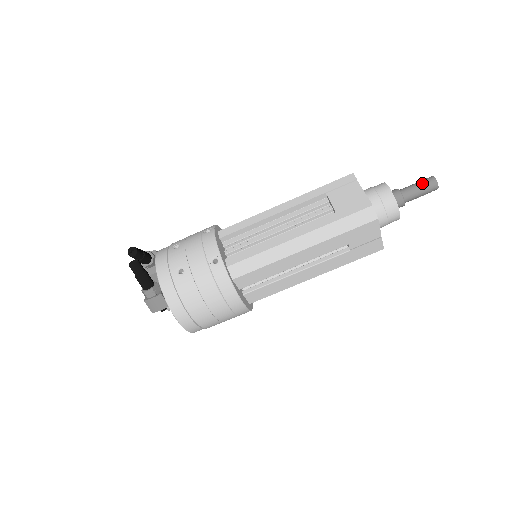
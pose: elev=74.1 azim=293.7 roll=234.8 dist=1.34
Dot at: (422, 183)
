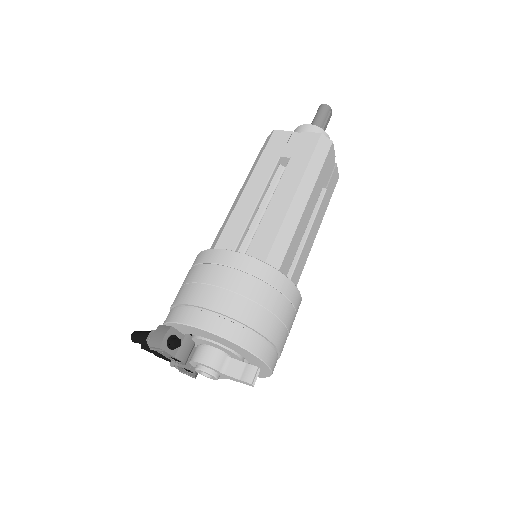
Dot at: occluded
